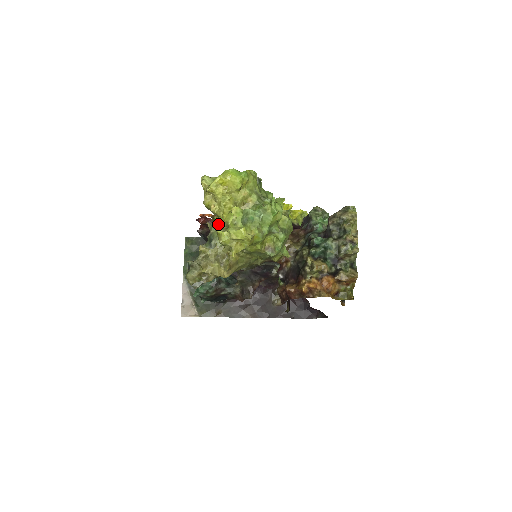
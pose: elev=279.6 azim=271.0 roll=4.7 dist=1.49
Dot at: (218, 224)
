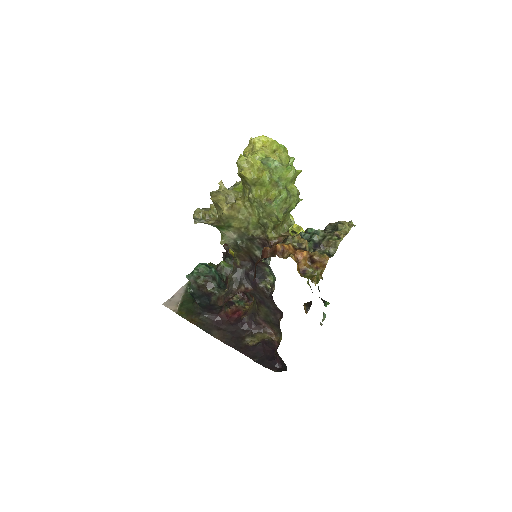
Dot at: occluded
